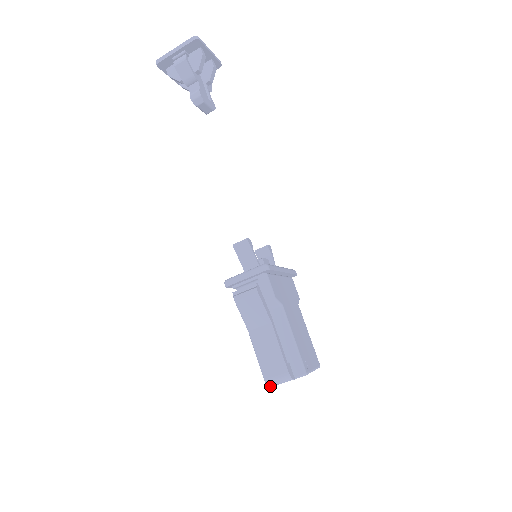
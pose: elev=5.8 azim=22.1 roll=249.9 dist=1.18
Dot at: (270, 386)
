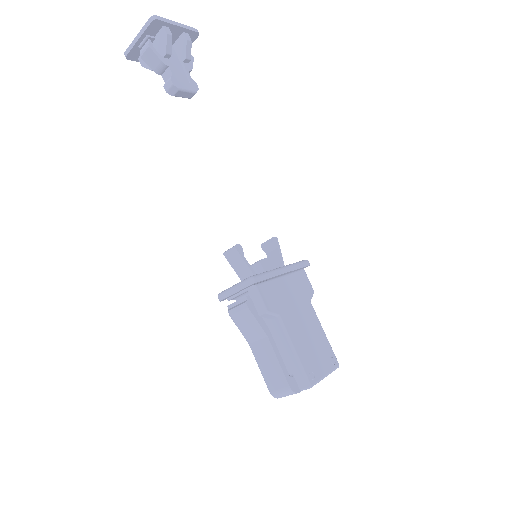
Dot at: (277, 398)
